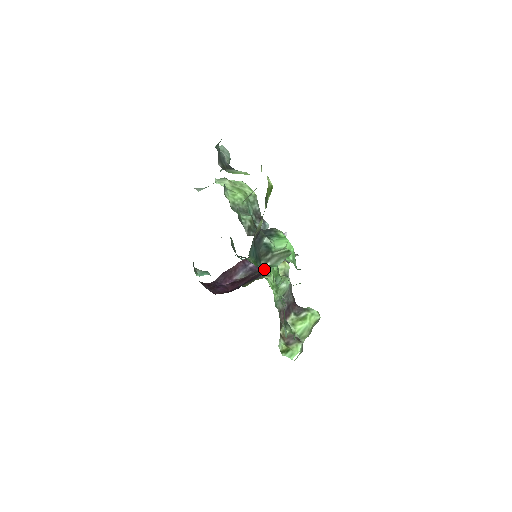
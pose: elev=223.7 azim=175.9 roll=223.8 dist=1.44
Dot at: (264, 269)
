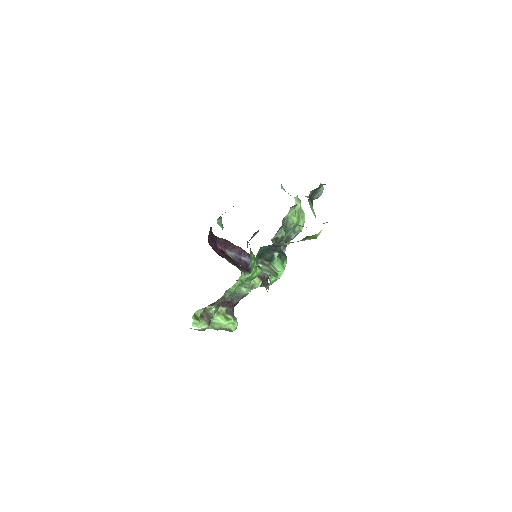
Dot at: occluded
